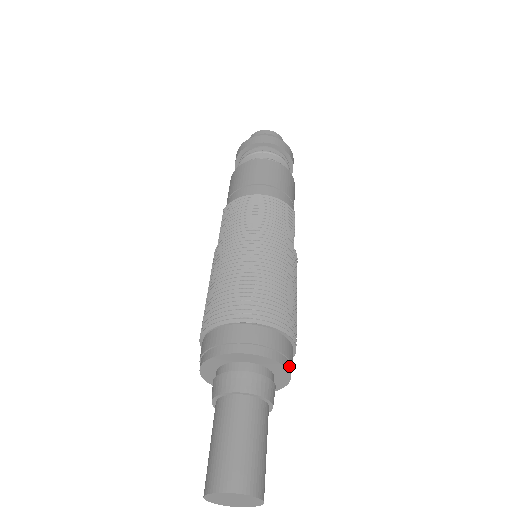
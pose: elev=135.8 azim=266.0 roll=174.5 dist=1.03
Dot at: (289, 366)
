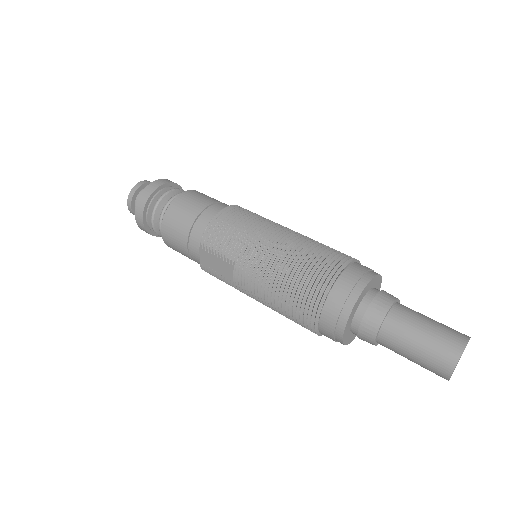
Dot at: occluded
